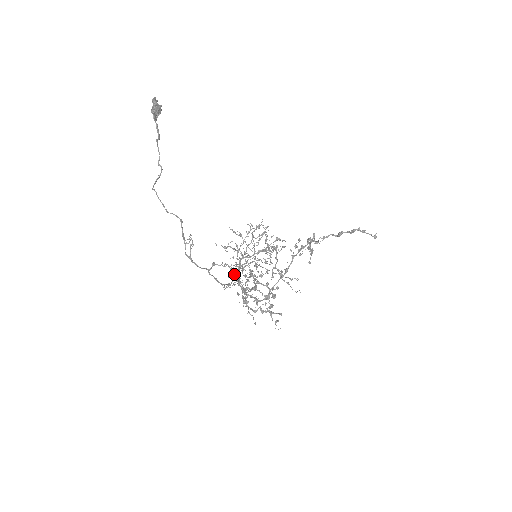
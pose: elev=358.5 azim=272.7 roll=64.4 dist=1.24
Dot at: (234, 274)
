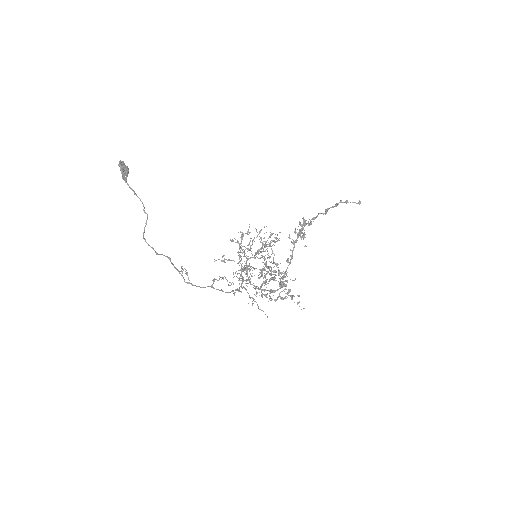
Dot at: occluded
